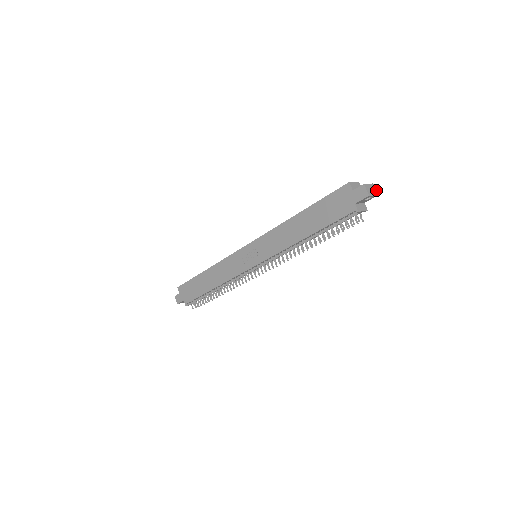
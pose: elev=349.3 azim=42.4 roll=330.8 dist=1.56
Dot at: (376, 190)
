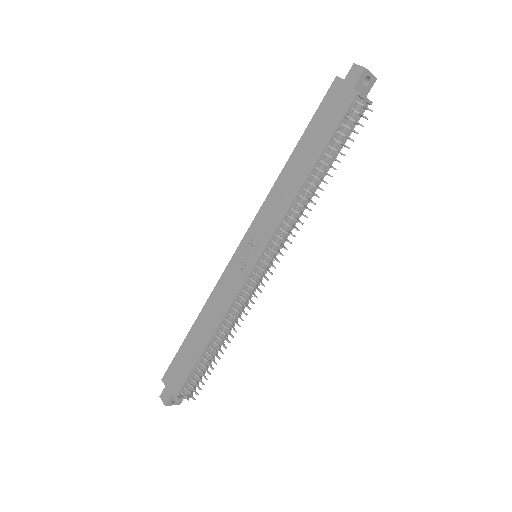
Dot at: (372, 77)
